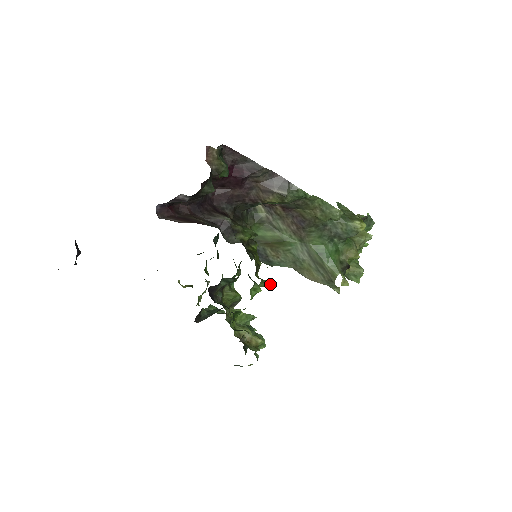
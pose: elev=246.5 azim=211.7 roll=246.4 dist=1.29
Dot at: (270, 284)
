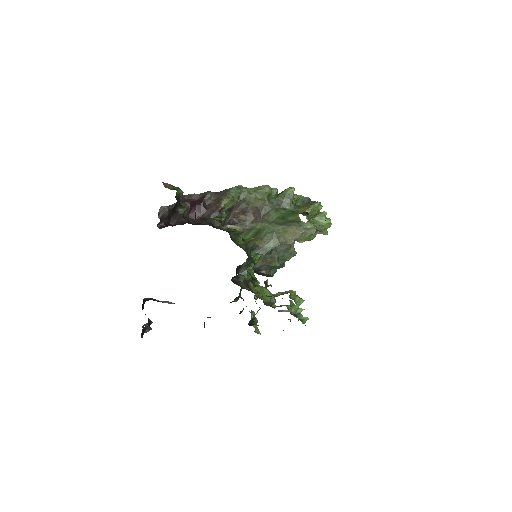
Dot at: occluded
